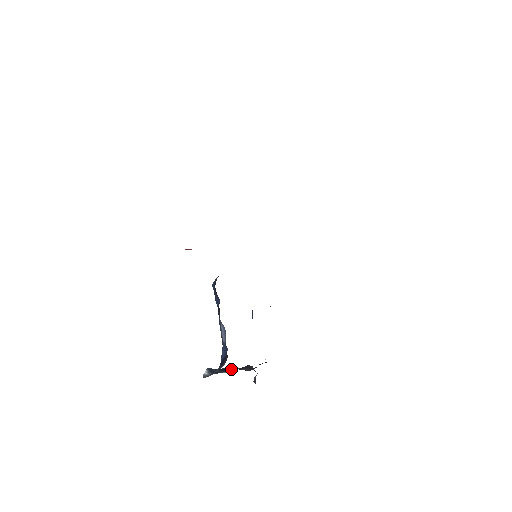
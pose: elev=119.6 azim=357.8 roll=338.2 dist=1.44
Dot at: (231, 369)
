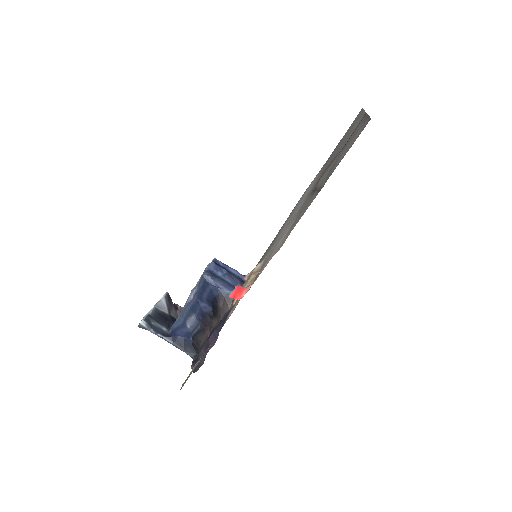
Dot at: (164, 316)
